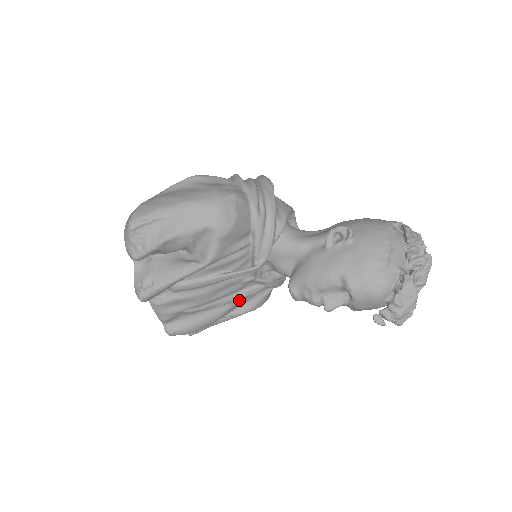
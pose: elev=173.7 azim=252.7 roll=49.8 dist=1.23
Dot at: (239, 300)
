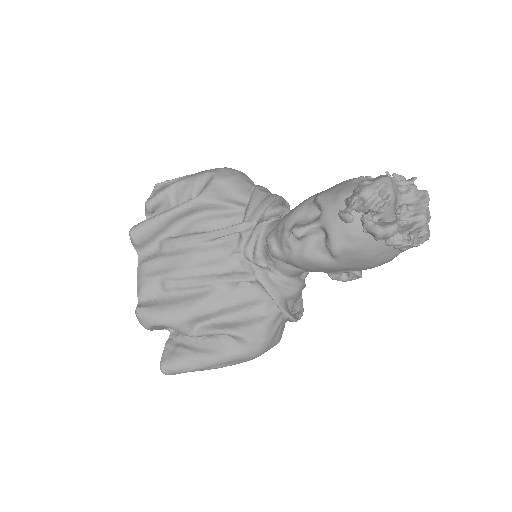
Dot at: (222, 288)
